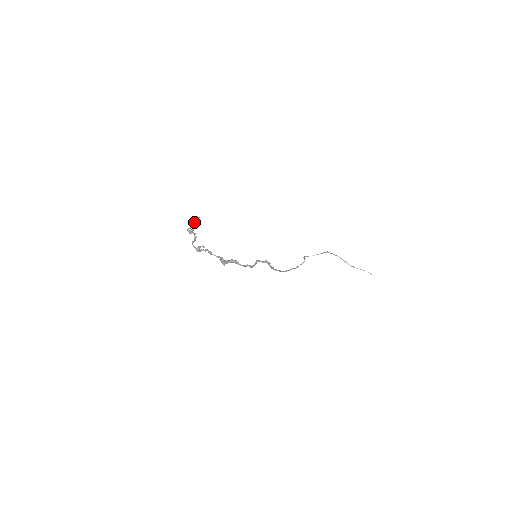
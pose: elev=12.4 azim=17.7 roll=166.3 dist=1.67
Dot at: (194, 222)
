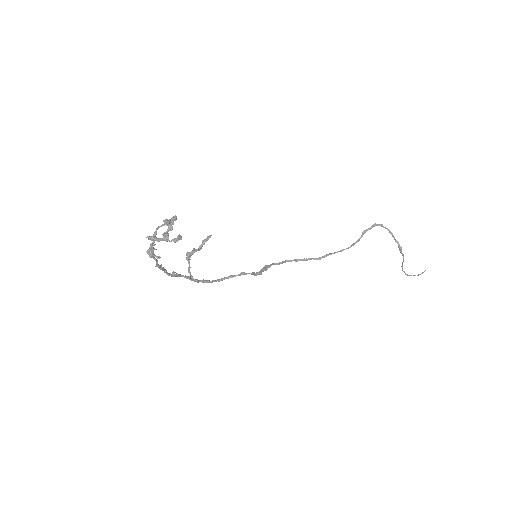
Dot at: (167, 238)
